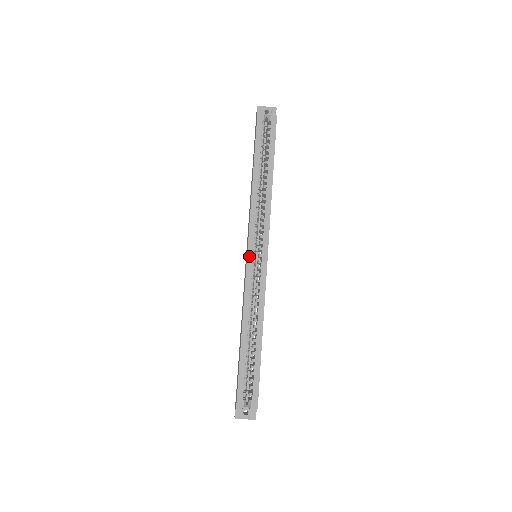
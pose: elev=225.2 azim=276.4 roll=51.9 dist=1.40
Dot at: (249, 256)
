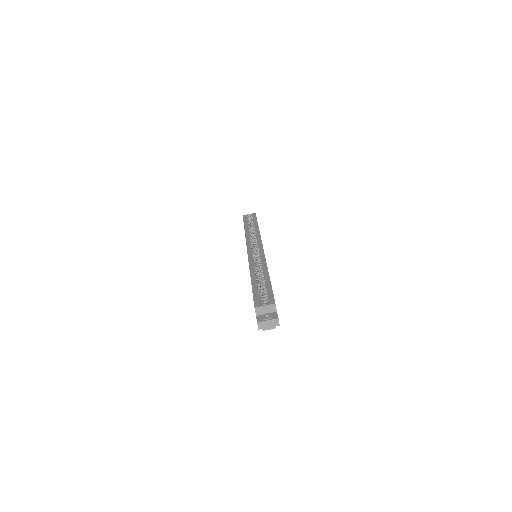
Dot at: (249, 250)
